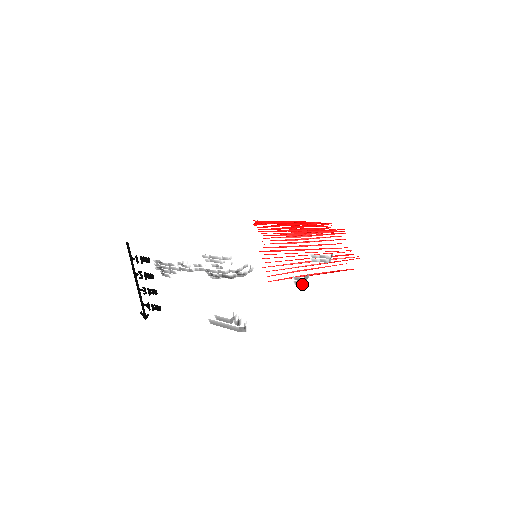
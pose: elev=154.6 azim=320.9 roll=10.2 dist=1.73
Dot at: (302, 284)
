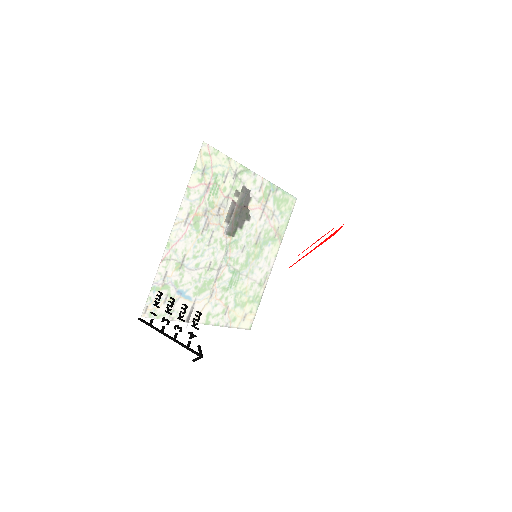
Dot at: occluded
